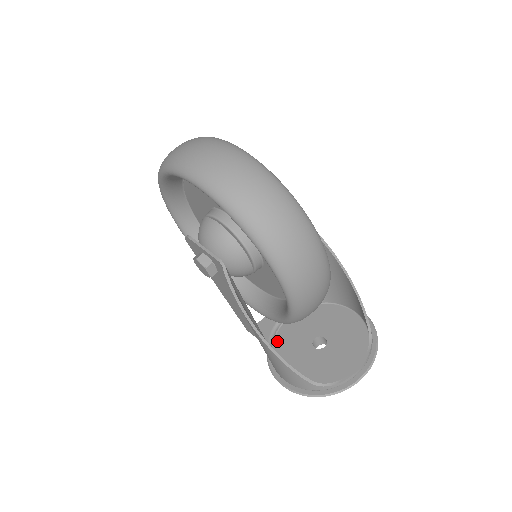
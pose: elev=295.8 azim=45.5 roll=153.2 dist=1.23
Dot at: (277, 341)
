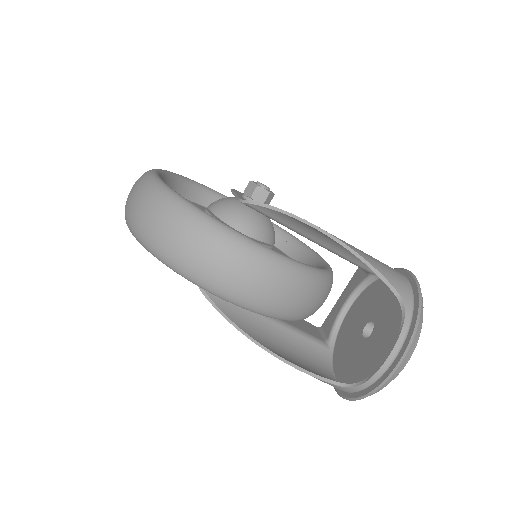
Dot at: (339, 336)
